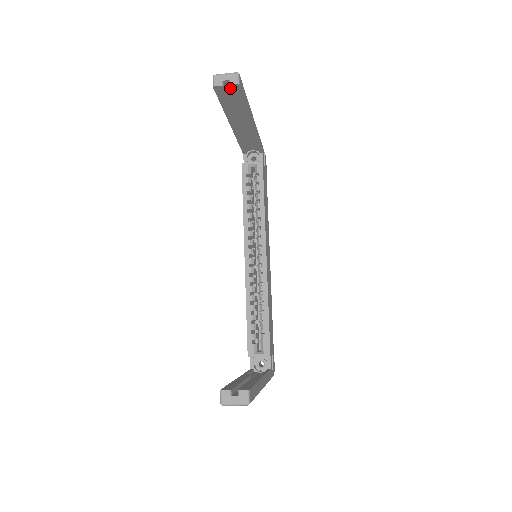
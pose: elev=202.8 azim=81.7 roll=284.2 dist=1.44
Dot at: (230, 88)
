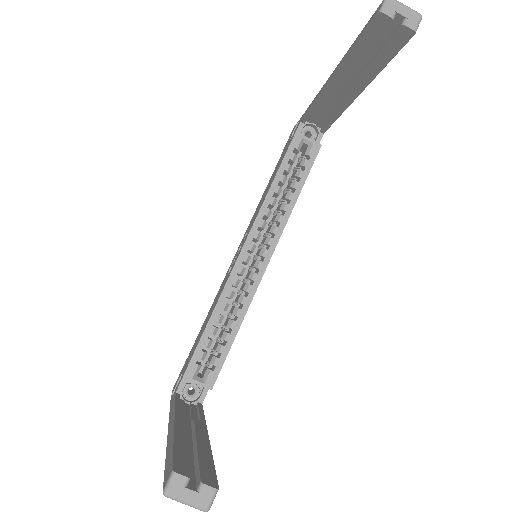
Dot at: (397, 29)
